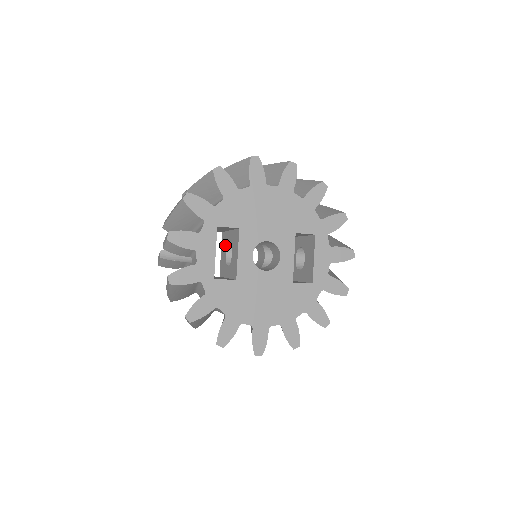
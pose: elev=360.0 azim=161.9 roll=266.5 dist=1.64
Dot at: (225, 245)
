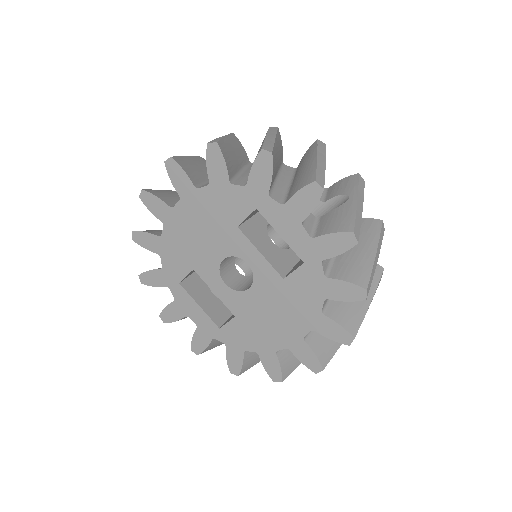
Dot at: occluded
